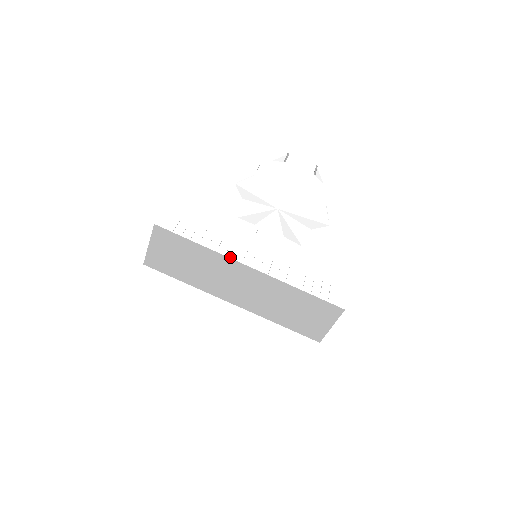
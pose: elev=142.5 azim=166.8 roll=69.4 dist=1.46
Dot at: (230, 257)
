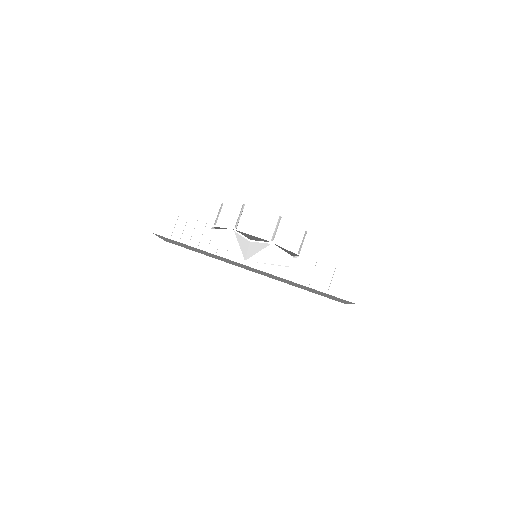
Dot at: (230, 259)
